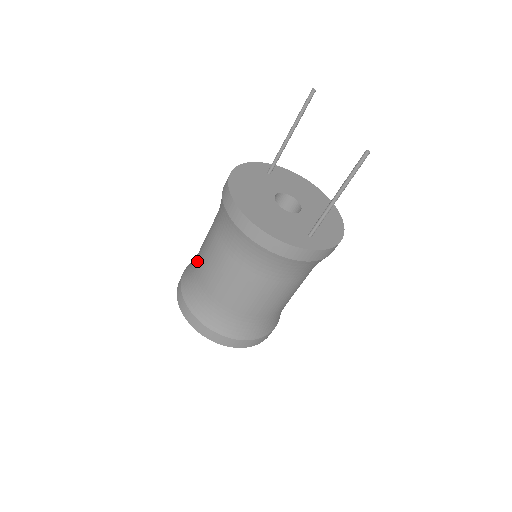
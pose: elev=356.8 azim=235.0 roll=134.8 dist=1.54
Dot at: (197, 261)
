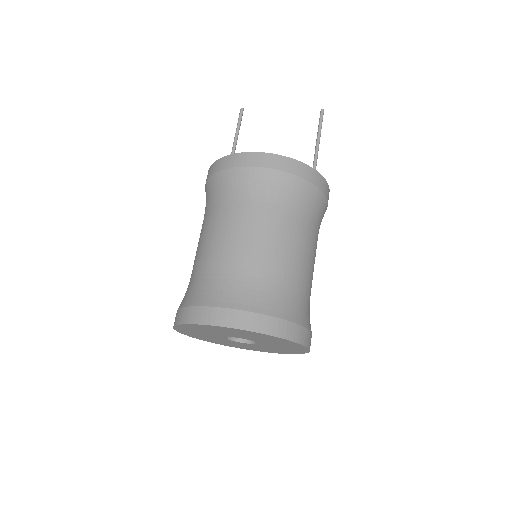
Dot at: (217, 261)
